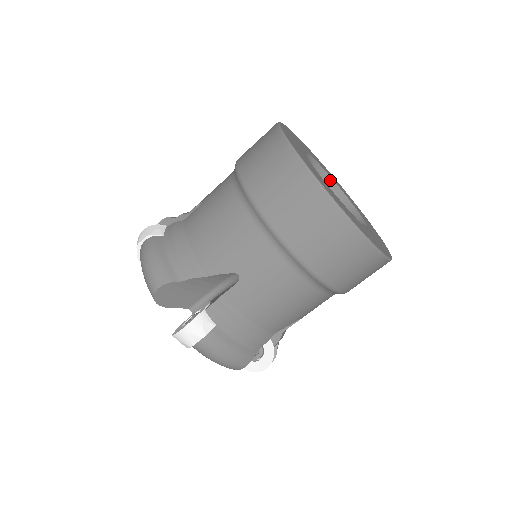
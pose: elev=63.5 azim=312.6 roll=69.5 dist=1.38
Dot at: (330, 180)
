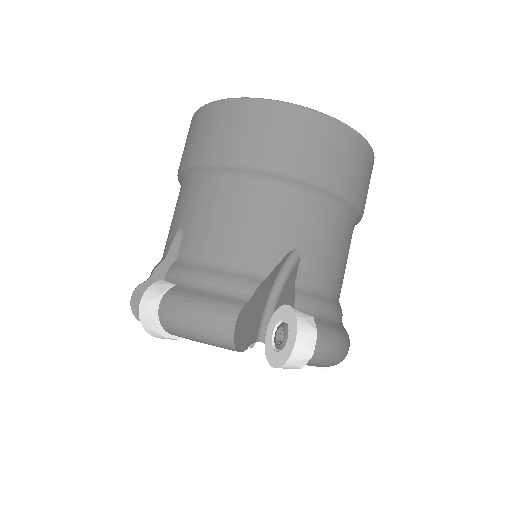
Dot at: occluded
